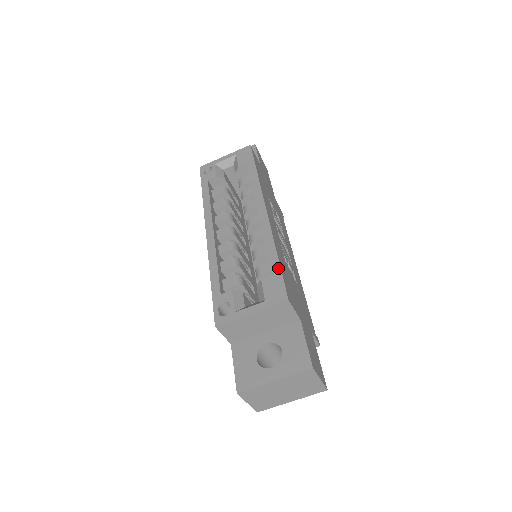
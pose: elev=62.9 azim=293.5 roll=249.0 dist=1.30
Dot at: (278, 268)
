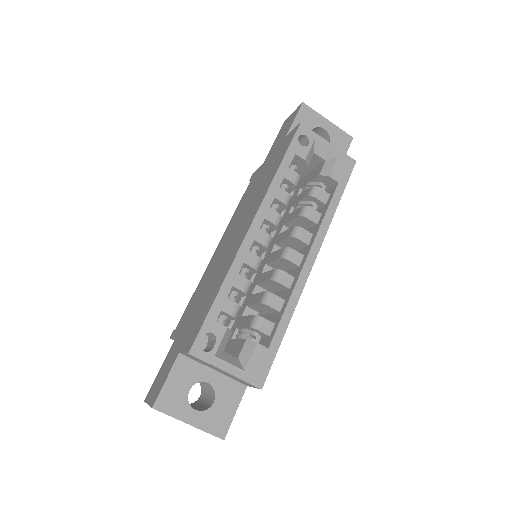
Dot at: (277, 347)
